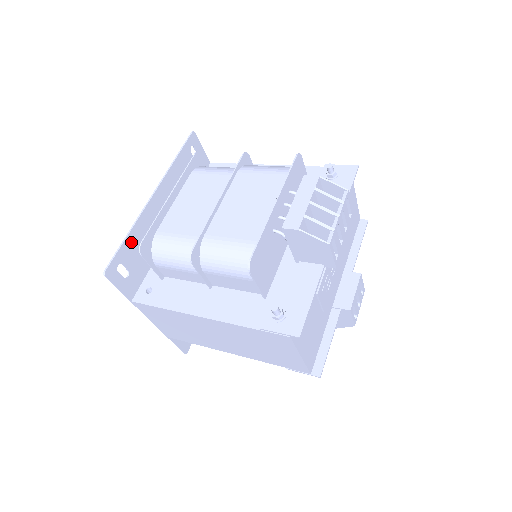
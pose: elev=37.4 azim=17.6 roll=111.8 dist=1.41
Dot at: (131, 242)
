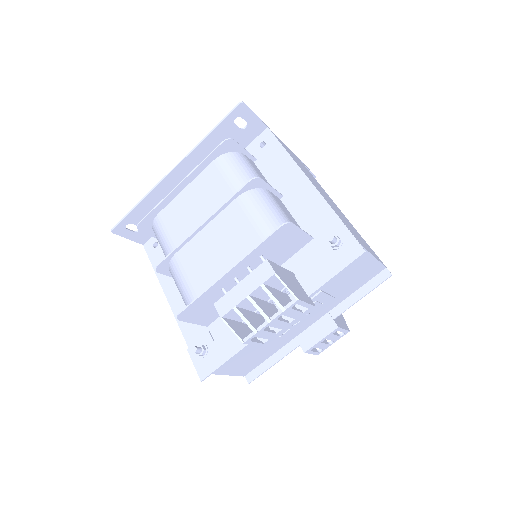
Dot at: (142, 208)
